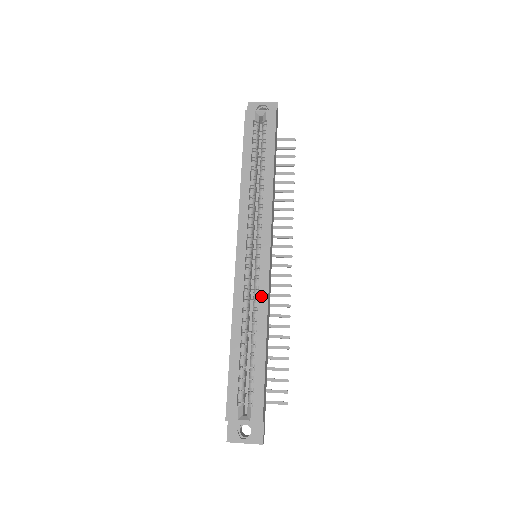
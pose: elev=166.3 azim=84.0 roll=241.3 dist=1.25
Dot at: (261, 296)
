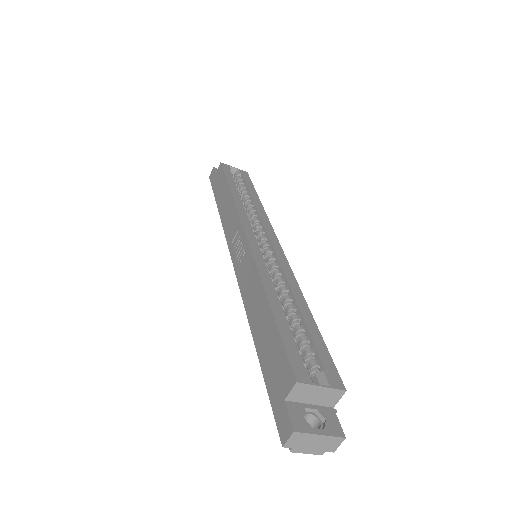
Dot at: (286, 272)
